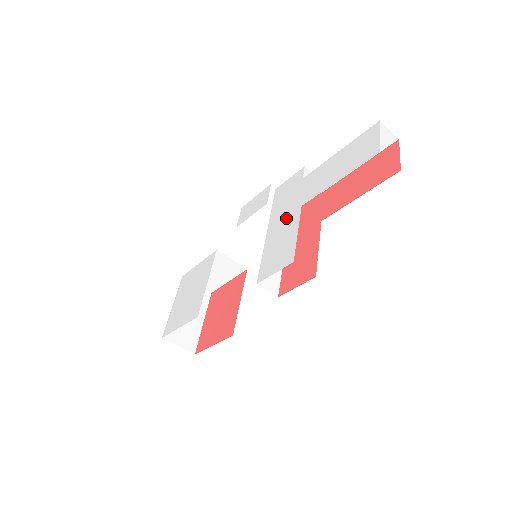
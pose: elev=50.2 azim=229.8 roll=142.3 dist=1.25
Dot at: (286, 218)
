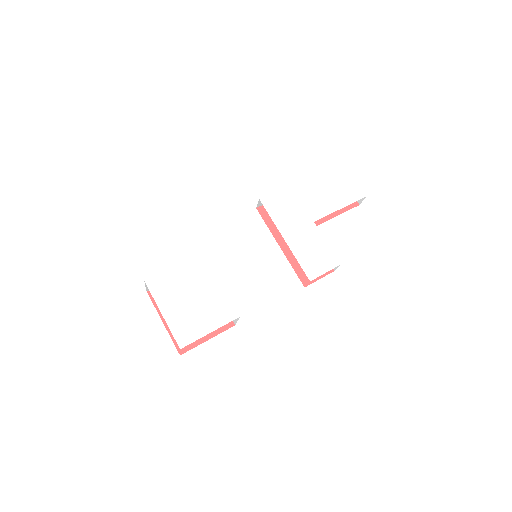
Dot at: (302, 230)
